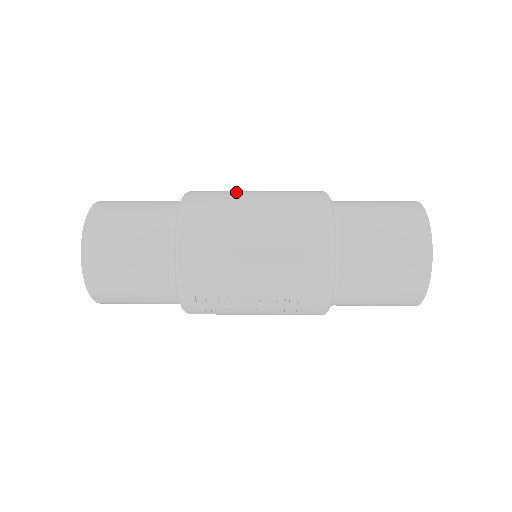
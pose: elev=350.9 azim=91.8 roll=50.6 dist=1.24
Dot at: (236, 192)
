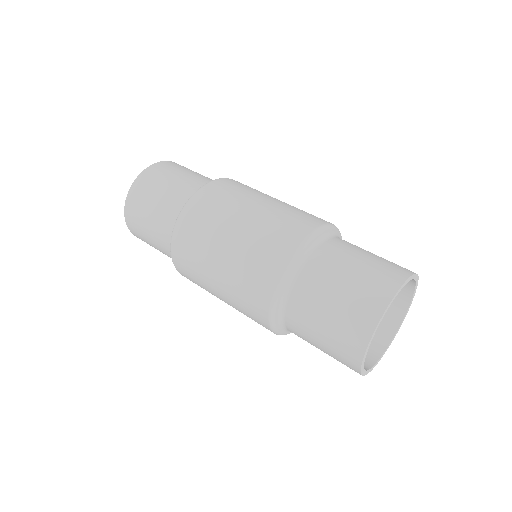
Dot at: (213, 232)
